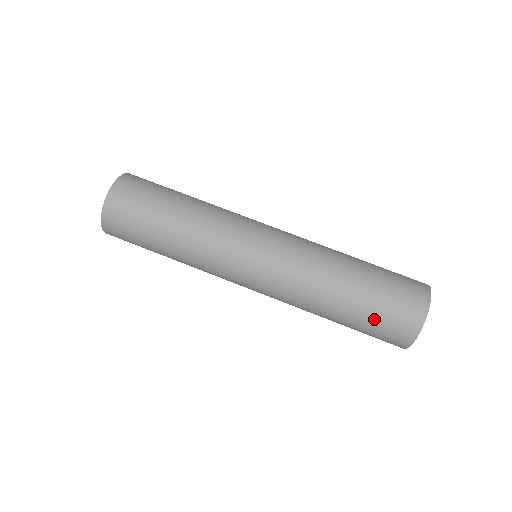
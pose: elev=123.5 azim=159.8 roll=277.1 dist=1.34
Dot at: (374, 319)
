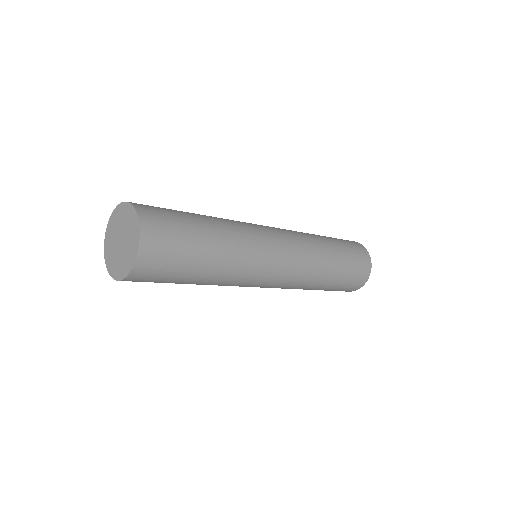
Dot at: occluded
